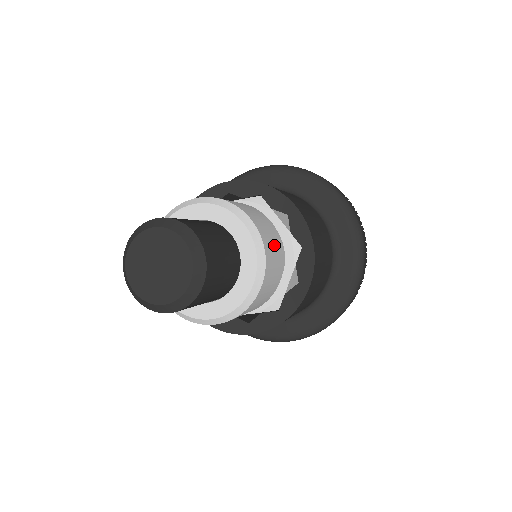
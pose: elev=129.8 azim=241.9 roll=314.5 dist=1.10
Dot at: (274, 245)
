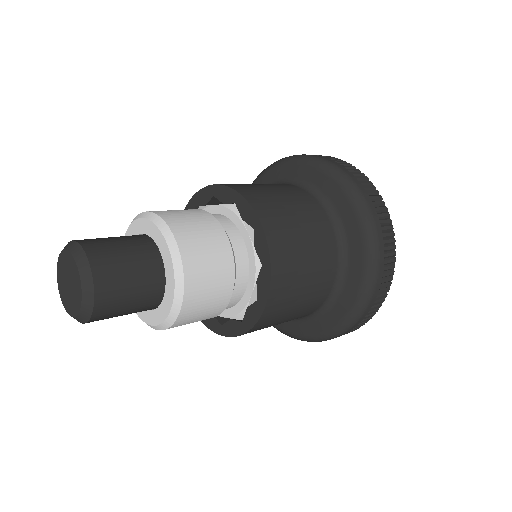
Dot at: (200, 317)
